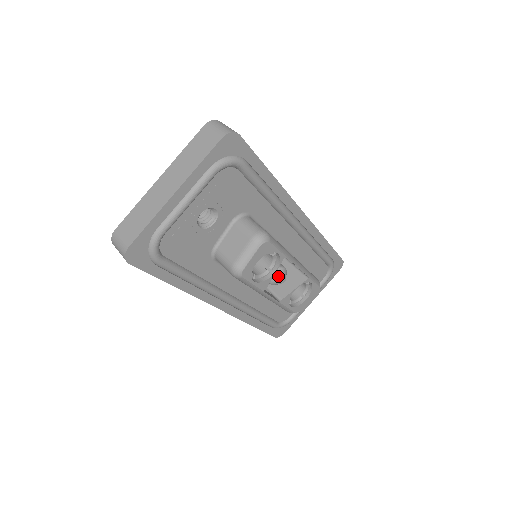
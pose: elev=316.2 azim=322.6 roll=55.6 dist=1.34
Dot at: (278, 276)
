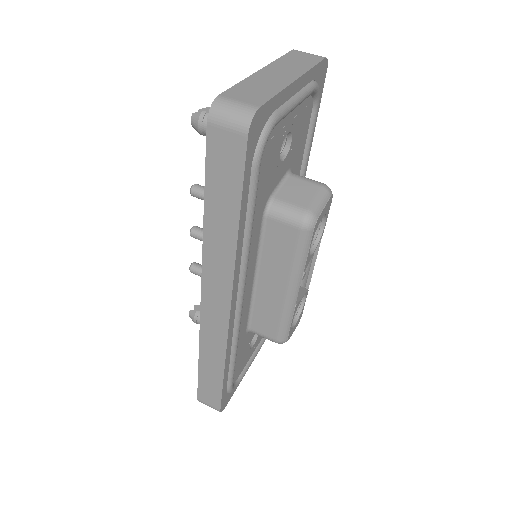
Dot at: occluded
